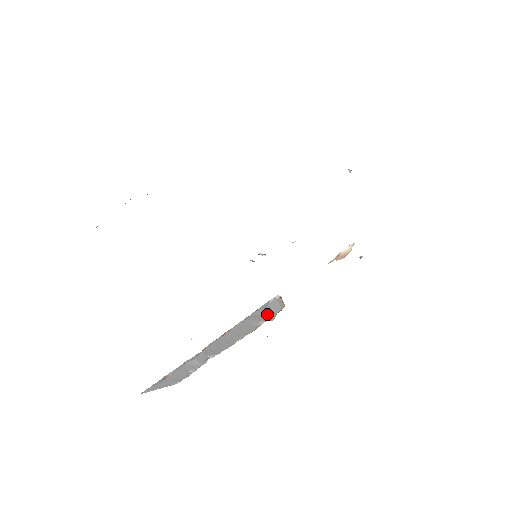
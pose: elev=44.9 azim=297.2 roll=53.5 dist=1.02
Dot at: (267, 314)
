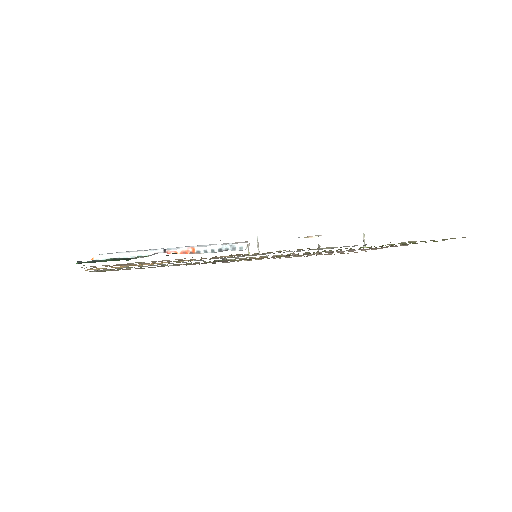
Dot at: occluded
